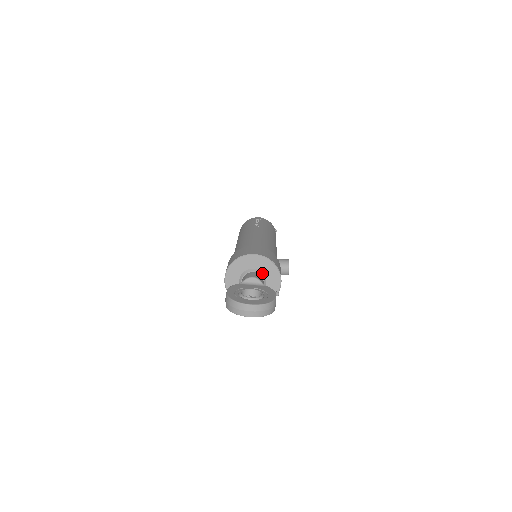
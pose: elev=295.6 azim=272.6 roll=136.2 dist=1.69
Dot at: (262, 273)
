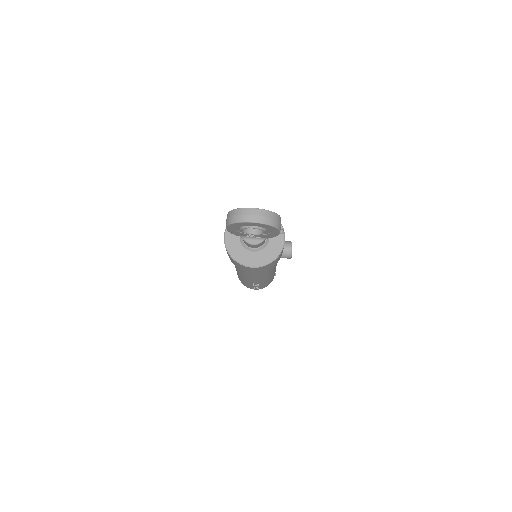
Dot at: occluded
